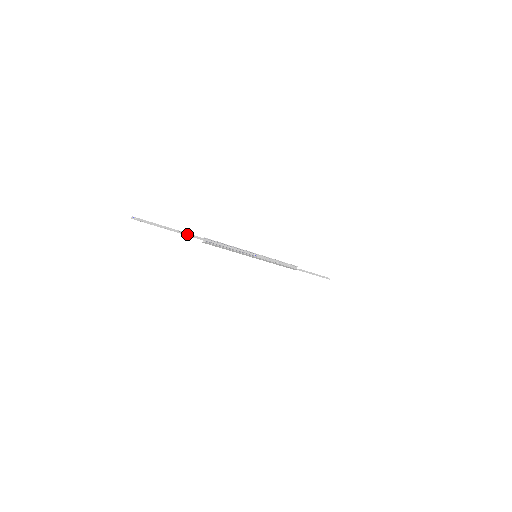
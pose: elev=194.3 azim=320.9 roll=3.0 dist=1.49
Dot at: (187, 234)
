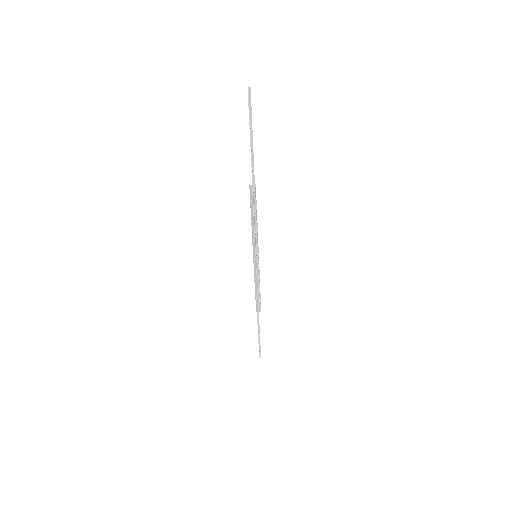
Dot at: (253, 162)
